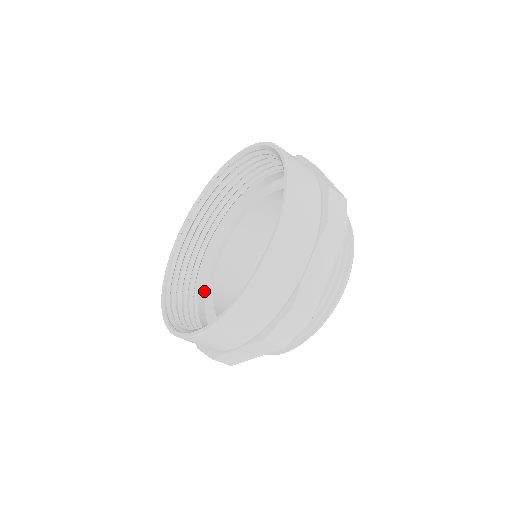
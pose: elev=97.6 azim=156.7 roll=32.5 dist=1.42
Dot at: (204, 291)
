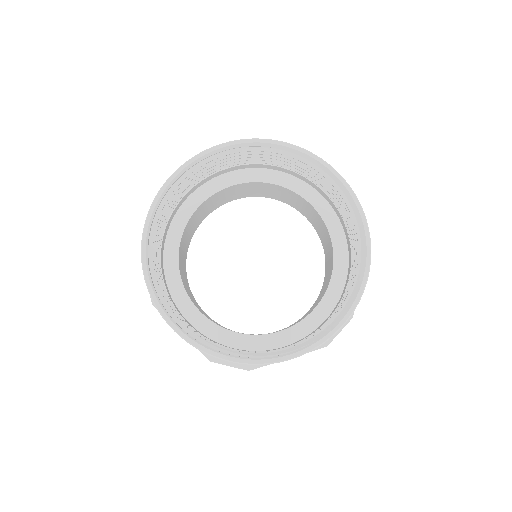
Dot at: (168, 290)
